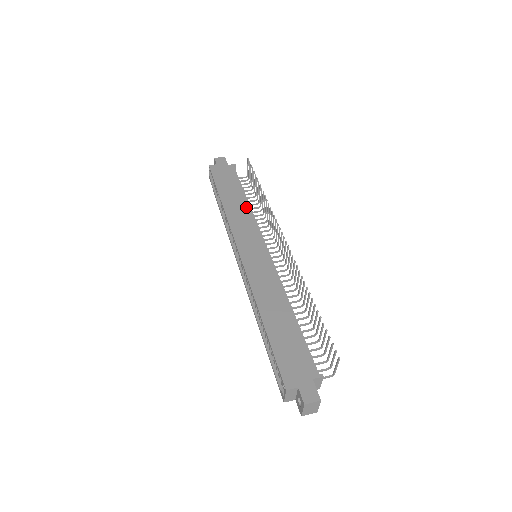
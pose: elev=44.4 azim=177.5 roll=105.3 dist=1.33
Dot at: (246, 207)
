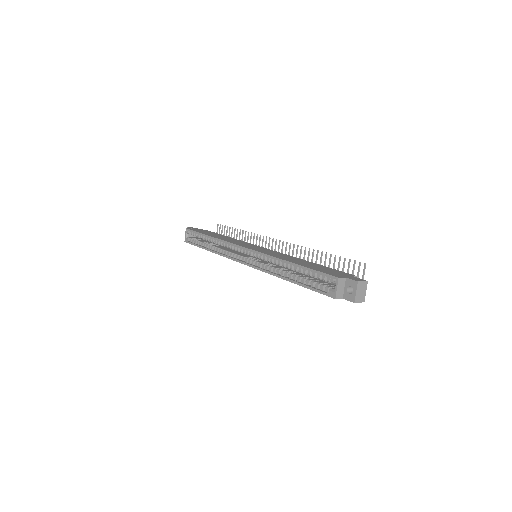
Dot at: occluded
